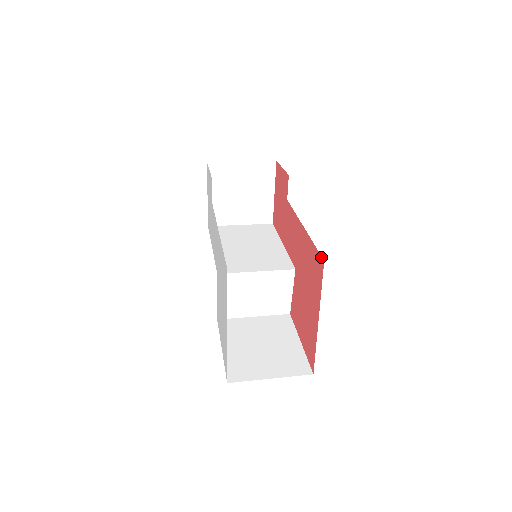
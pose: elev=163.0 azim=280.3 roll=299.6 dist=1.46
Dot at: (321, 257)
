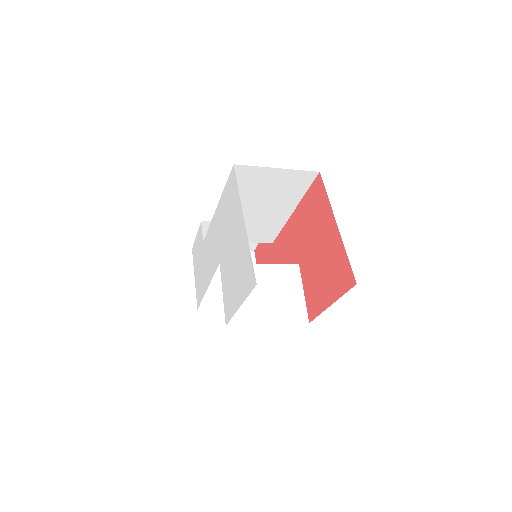
Dot at: (316, 177)
